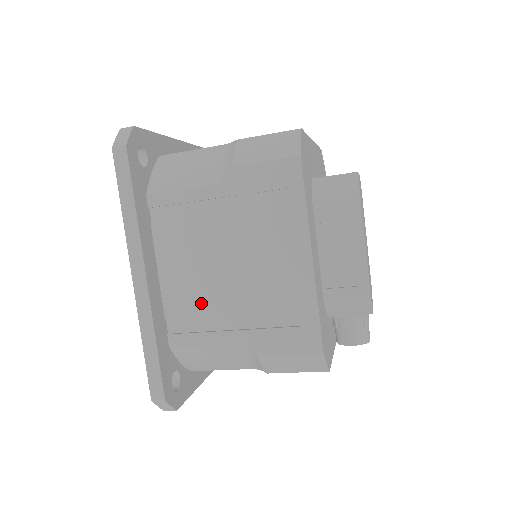
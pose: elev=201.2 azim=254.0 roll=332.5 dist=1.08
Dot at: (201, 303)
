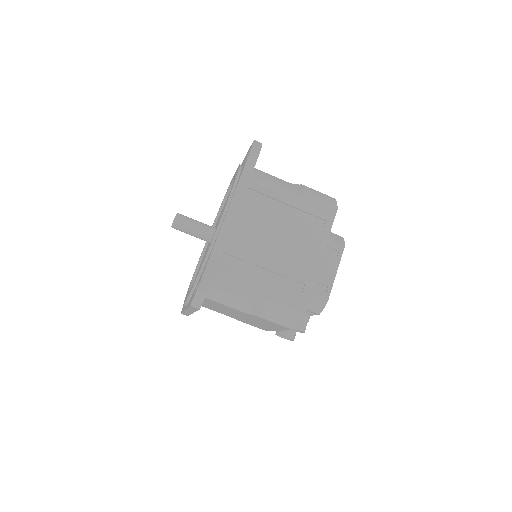
Dot at: (249, 253)
